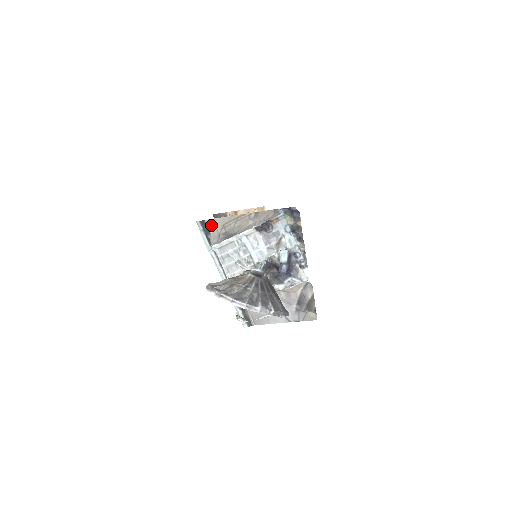
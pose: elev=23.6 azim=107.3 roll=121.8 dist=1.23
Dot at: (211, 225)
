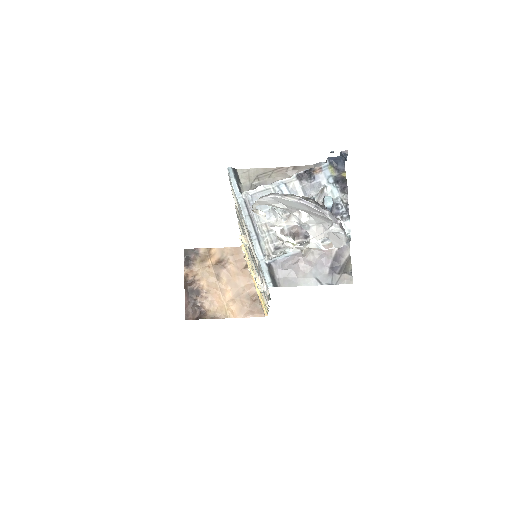
Dot at: (243, 175)
